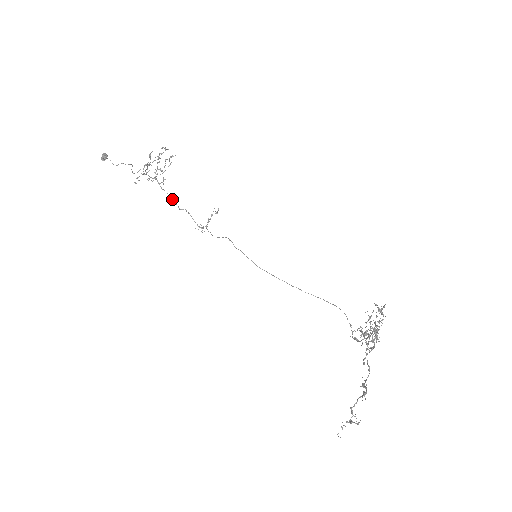
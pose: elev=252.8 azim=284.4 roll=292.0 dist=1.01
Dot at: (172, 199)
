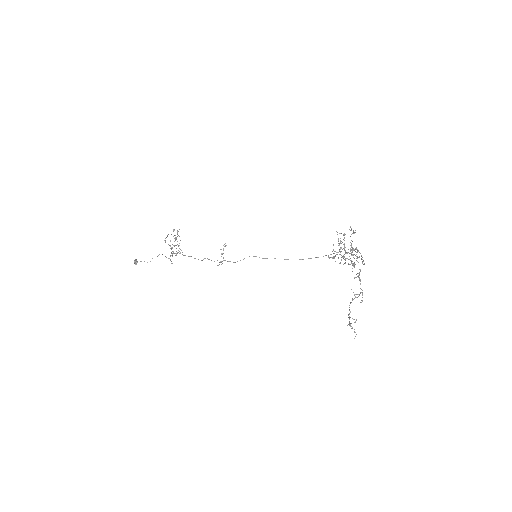
Dot at: occluded
